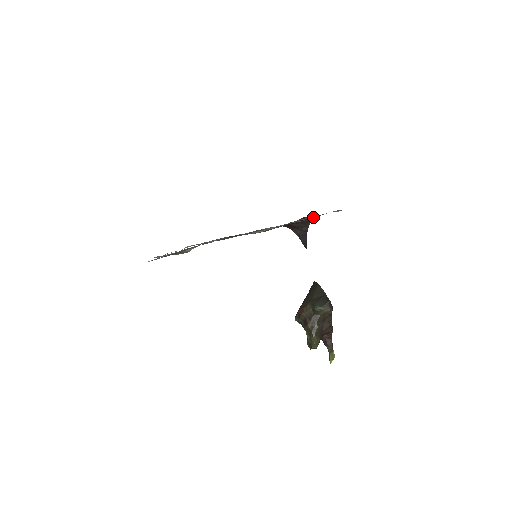
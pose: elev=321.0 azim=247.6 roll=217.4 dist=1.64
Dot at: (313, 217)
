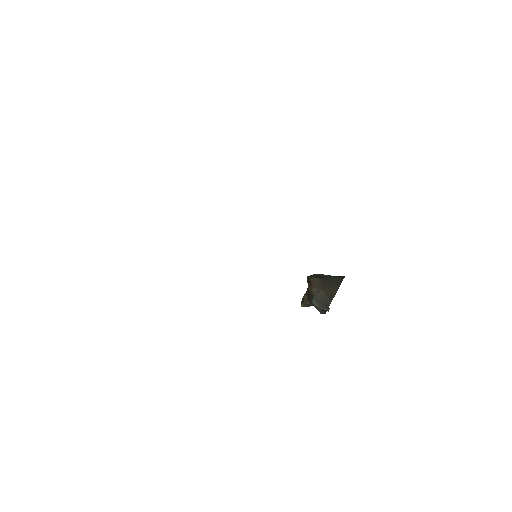
Dot at: occluded
